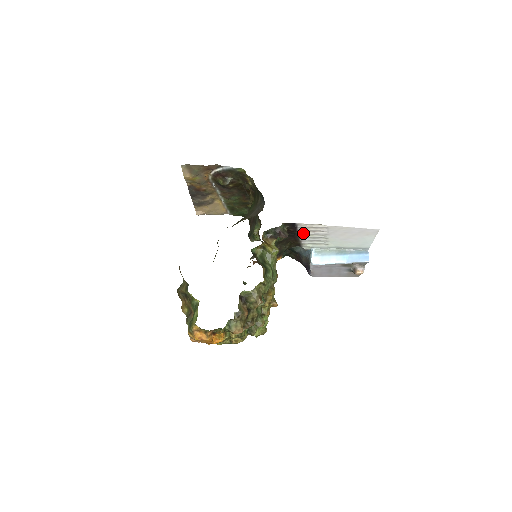
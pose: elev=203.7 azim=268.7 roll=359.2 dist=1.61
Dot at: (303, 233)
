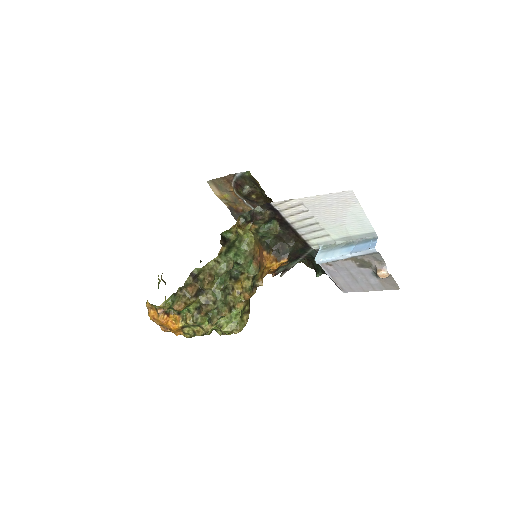
Dot at: (291, 220)
